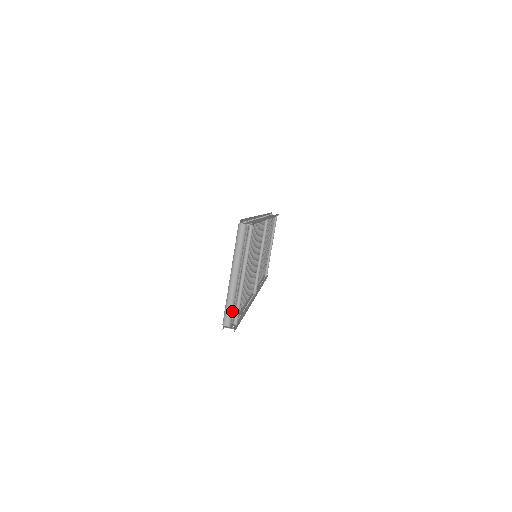
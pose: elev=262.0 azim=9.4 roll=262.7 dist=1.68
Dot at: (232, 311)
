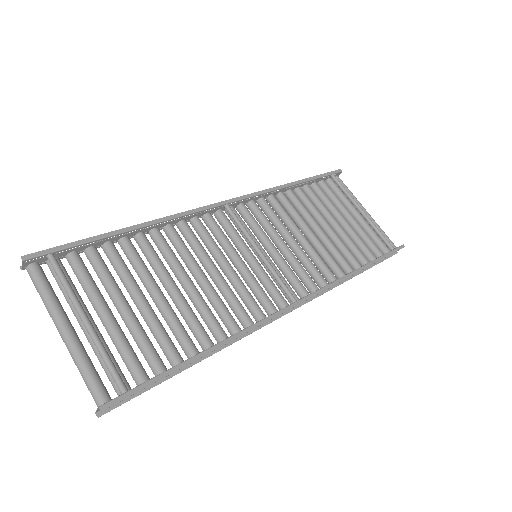
Dot at: (91, 381)
